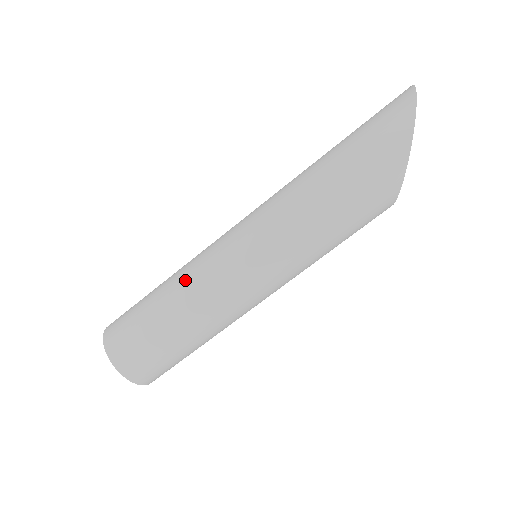
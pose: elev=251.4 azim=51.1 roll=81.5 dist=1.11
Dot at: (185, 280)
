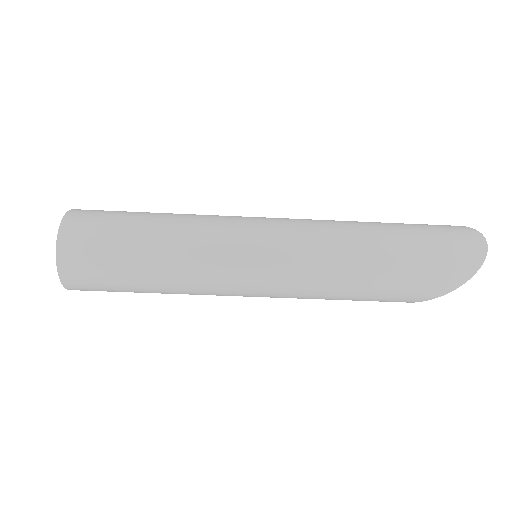
Dot at: (185, 259)
